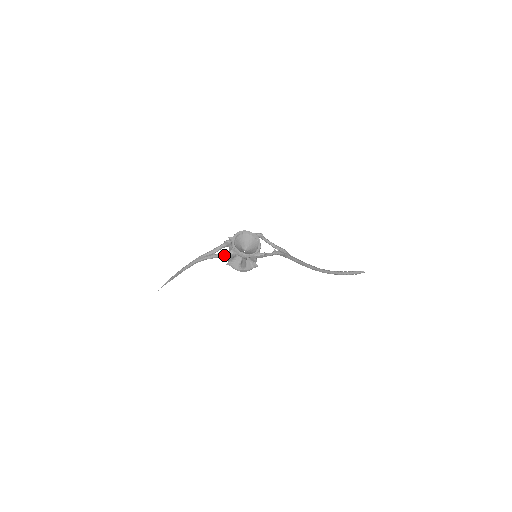
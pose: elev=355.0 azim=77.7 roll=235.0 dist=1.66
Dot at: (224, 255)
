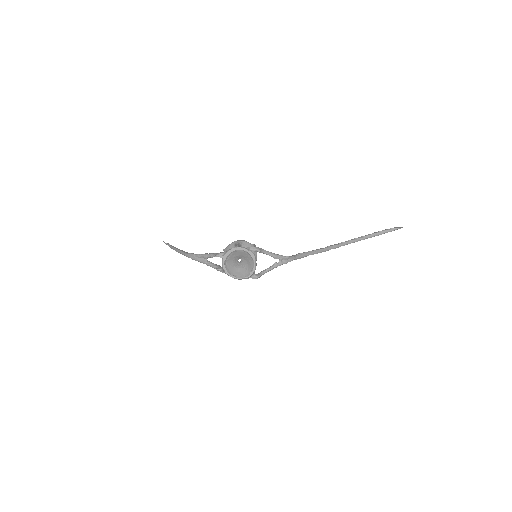
Dot at: occluded
